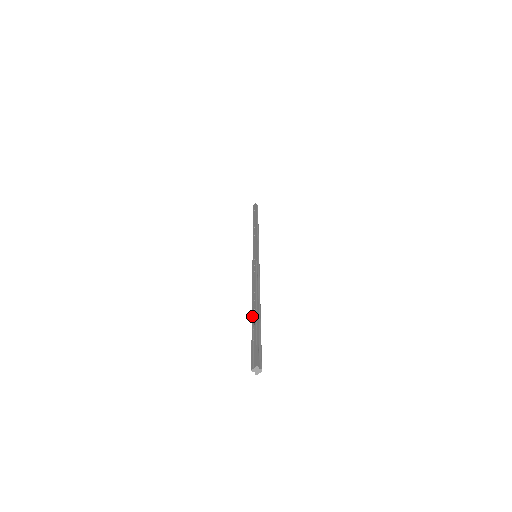
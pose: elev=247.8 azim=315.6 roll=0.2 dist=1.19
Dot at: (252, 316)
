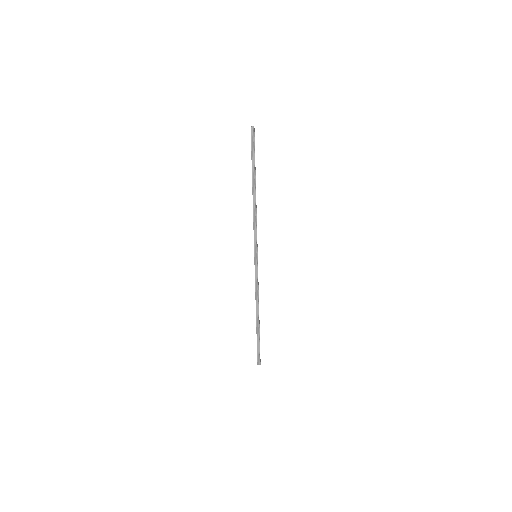
Dot at: (256, 328)
